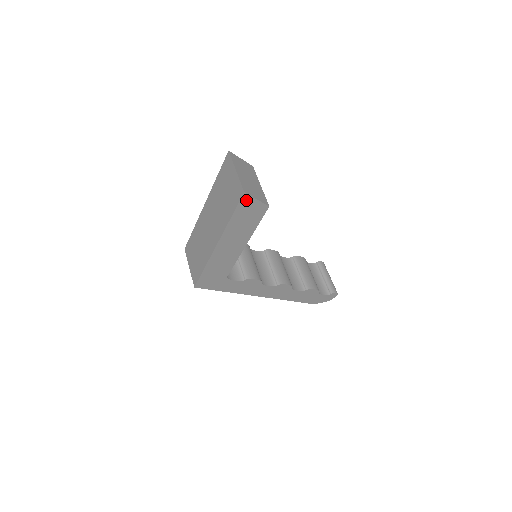
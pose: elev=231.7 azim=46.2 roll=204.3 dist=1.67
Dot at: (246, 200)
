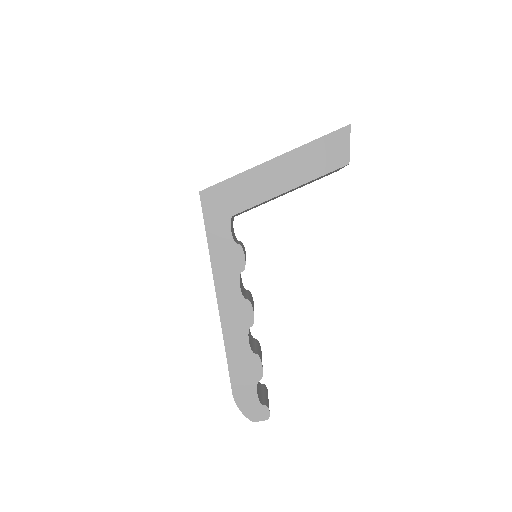
Dot at: (343, 134)
